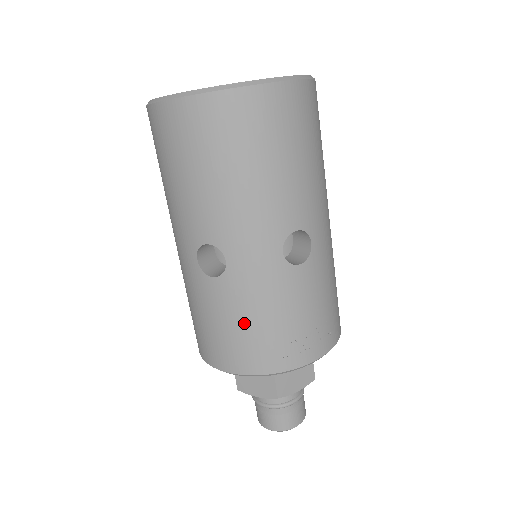
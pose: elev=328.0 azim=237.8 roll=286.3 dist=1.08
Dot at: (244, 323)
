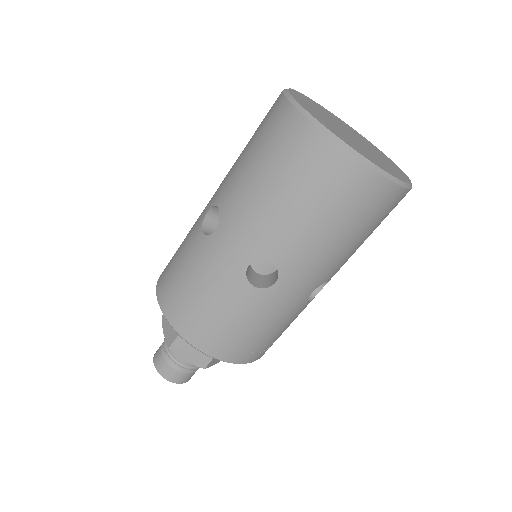
Dot at: (247, 326)
